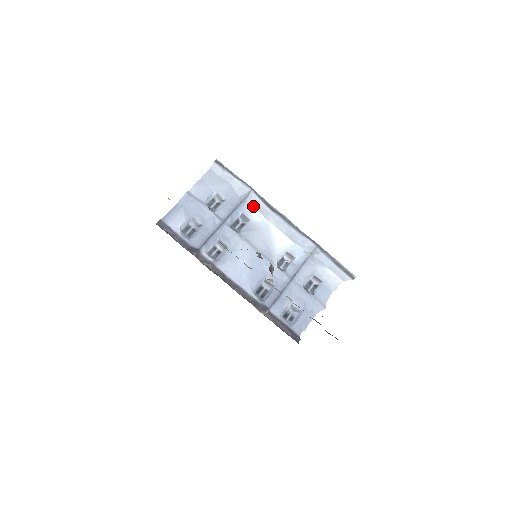
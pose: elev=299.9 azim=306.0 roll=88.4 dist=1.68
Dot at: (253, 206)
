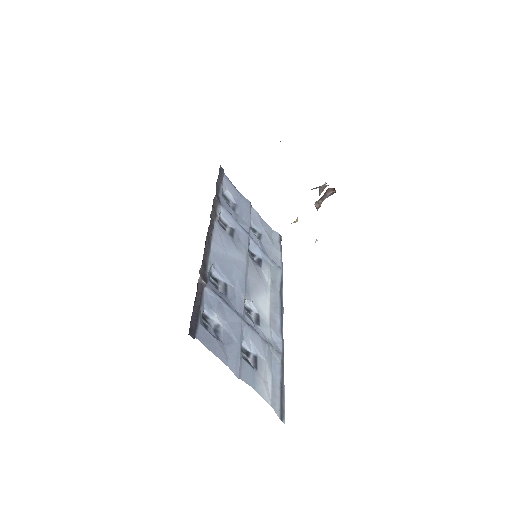
Dot at: (271, 272)
